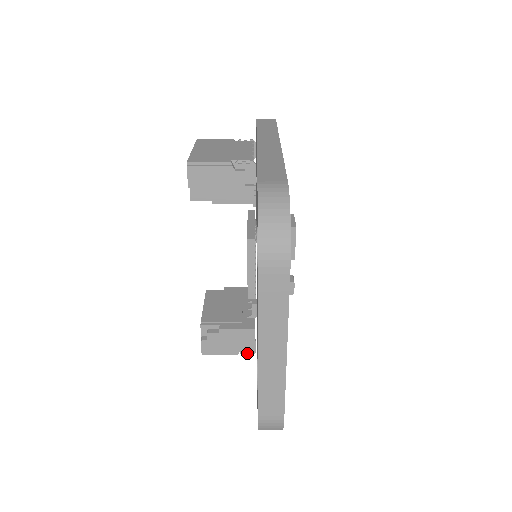
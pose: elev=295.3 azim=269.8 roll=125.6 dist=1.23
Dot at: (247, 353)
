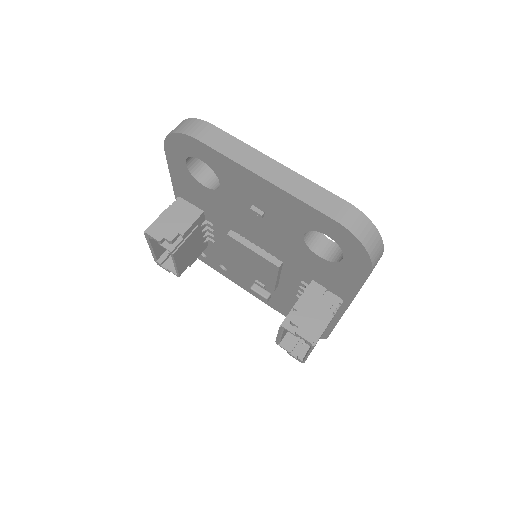
Dot at: (338, 307)
